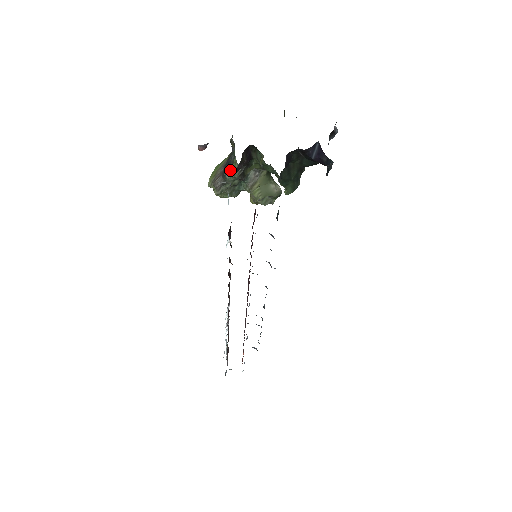
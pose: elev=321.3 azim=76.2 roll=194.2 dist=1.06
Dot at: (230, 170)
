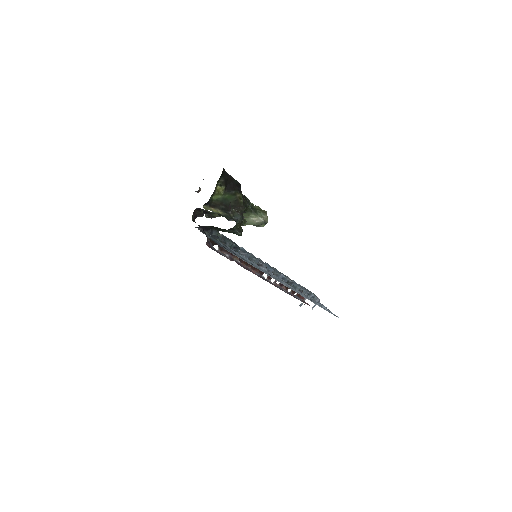
Dot at: occluded
